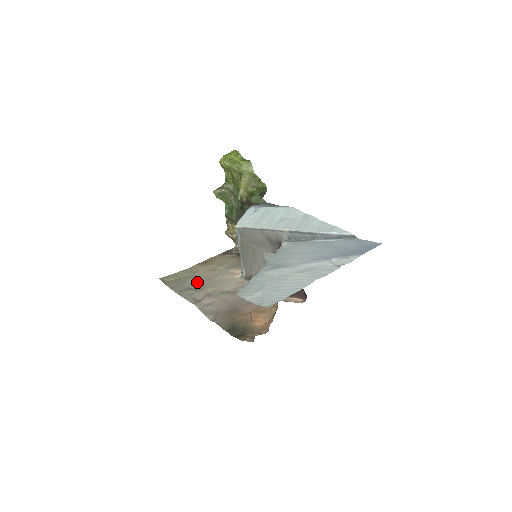
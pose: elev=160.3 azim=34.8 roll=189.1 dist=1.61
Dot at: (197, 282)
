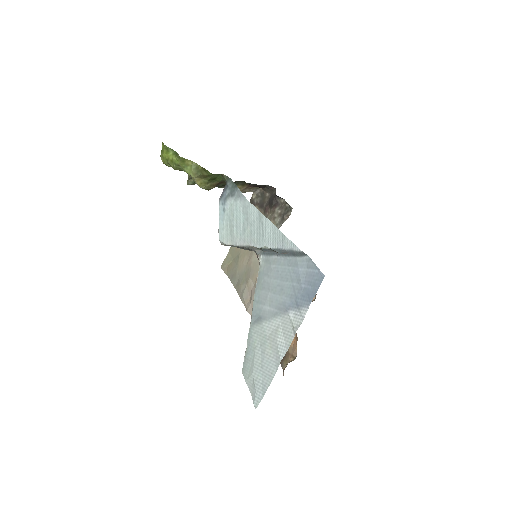
Dot at: (243, 267)
